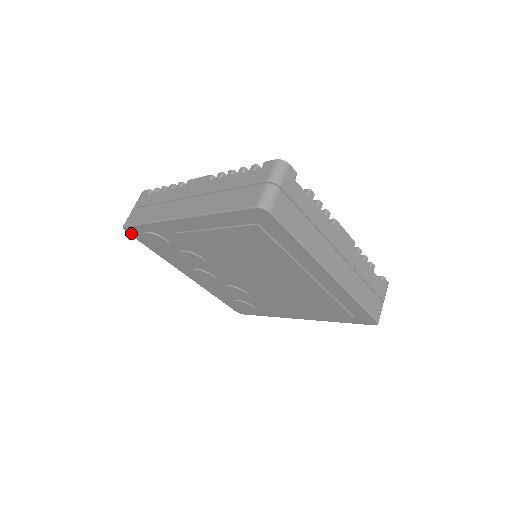
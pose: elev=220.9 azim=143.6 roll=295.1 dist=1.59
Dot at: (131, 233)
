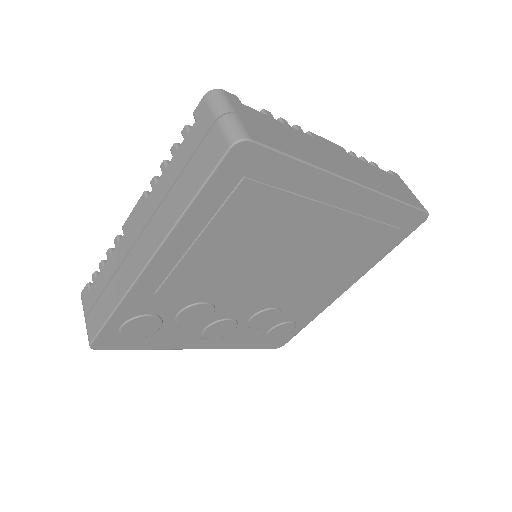
Dot at: (104, 346)
